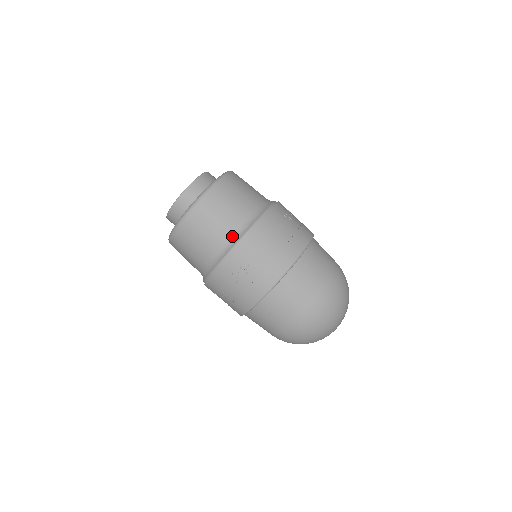
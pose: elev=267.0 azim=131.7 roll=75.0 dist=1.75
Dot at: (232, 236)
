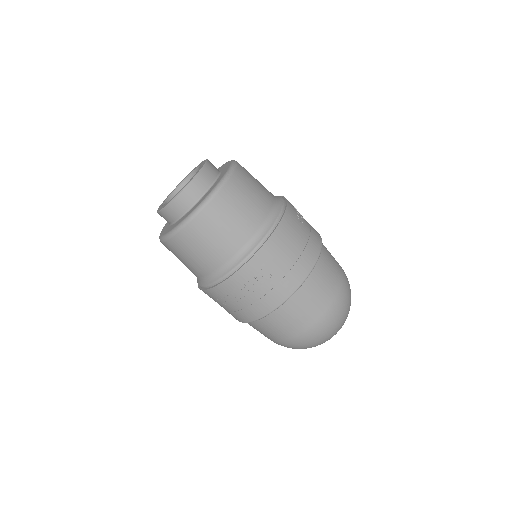
Dot at: (254, 234)
